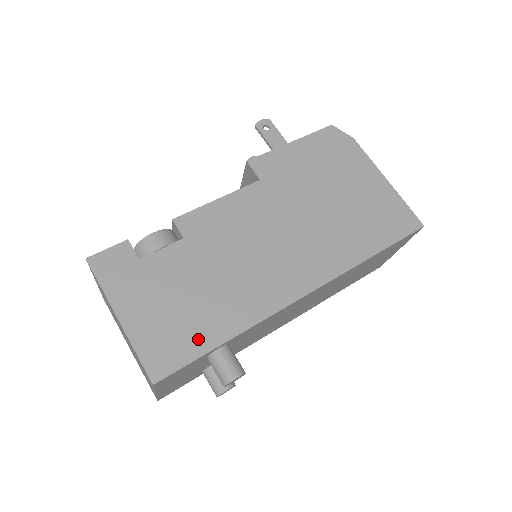
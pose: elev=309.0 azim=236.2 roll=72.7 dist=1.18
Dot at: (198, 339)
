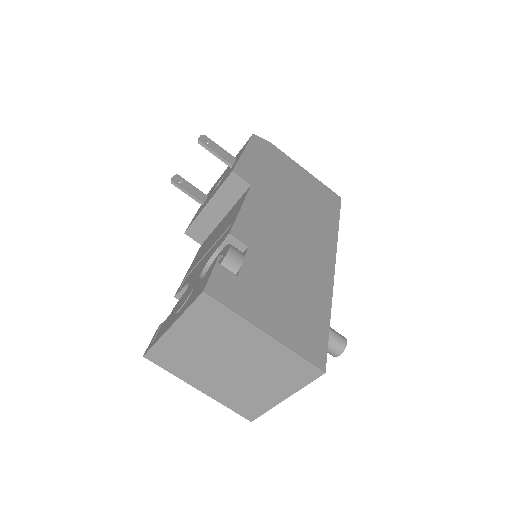
Dot at: (318, 323)
